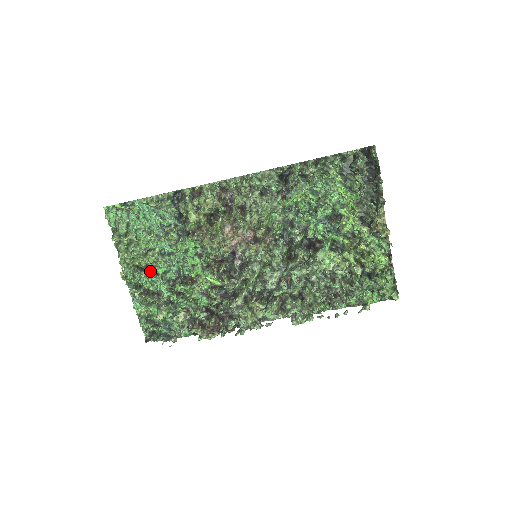
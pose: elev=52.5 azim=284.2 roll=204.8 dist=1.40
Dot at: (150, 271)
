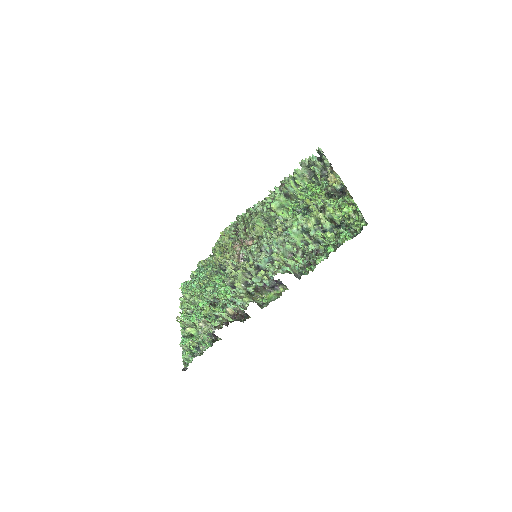
Dot at: (195, 309)
